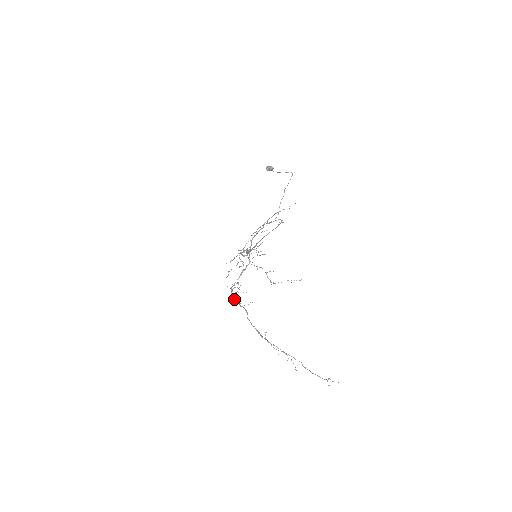
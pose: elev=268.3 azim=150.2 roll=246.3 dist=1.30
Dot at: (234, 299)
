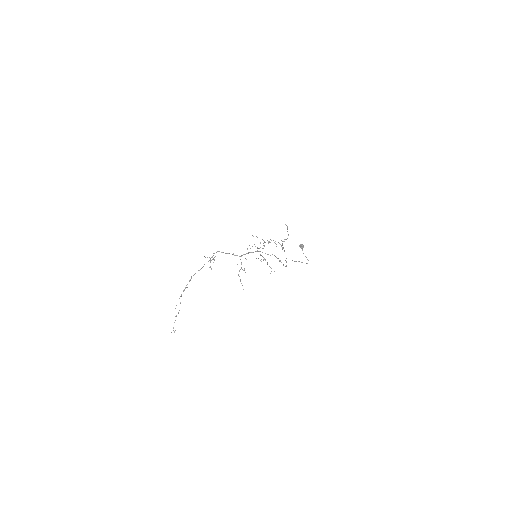
Dot at: (212, 256)
